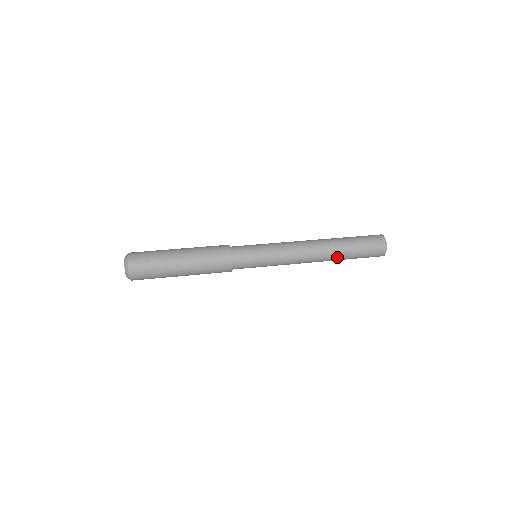
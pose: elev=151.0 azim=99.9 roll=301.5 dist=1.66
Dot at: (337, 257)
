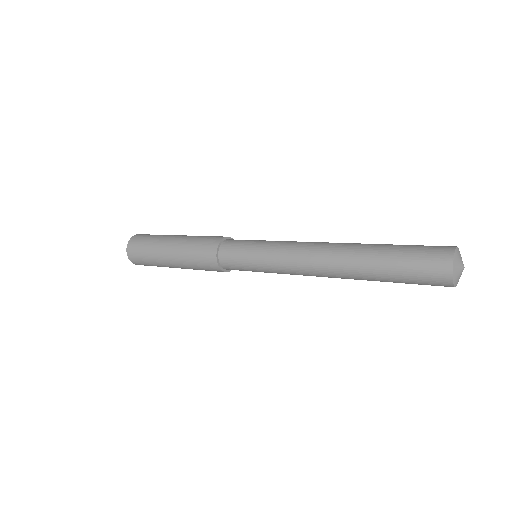
Dot at: (359, 260)
